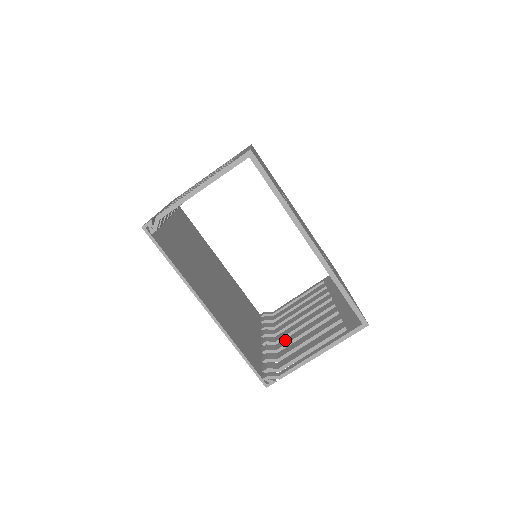
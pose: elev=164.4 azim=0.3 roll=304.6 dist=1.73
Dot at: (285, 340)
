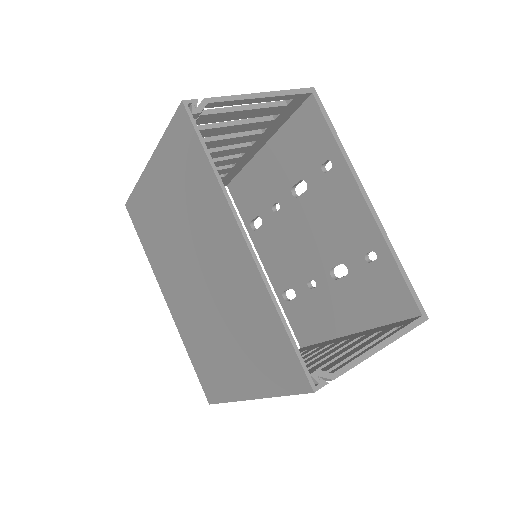
Dot at: occluded
